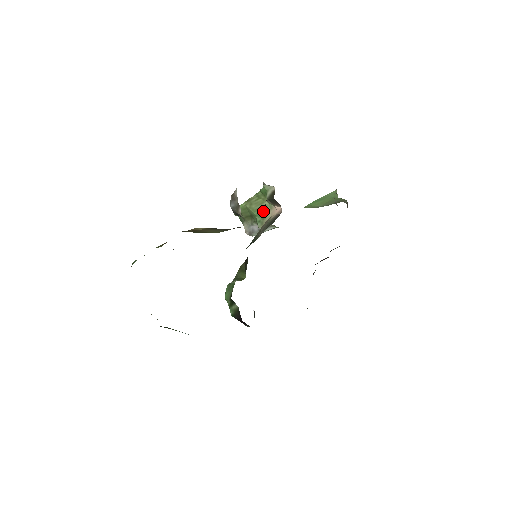
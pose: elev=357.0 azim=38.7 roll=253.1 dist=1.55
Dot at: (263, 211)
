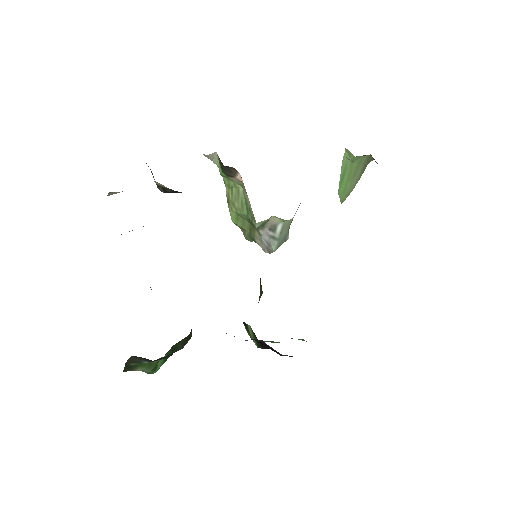
Dot at: (245, 202)
